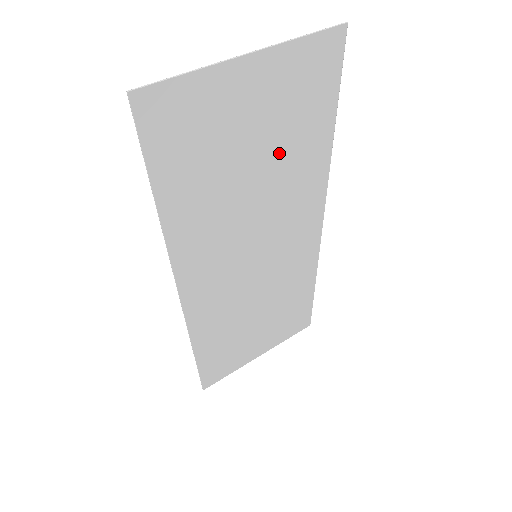
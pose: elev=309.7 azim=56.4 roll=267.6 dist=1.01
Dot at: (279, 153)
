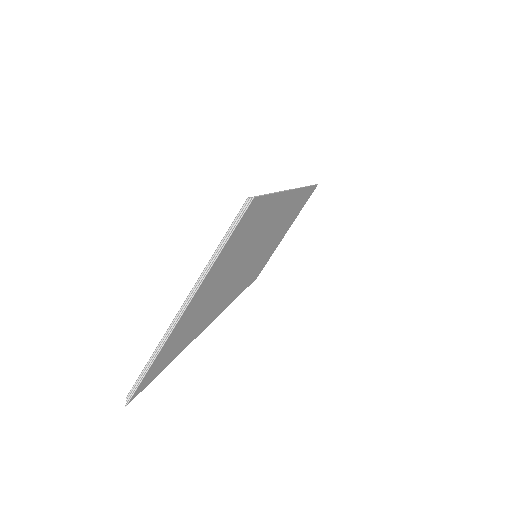
Dot at: (241, 254)
